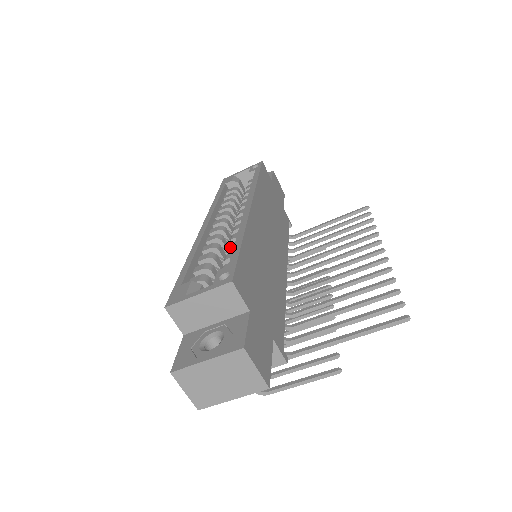
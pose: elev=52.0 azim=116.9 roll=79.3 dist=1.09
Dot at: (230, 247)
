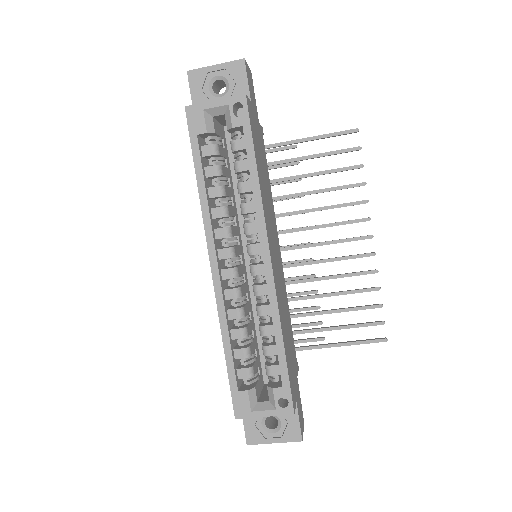
Dot at: (265, 334)
